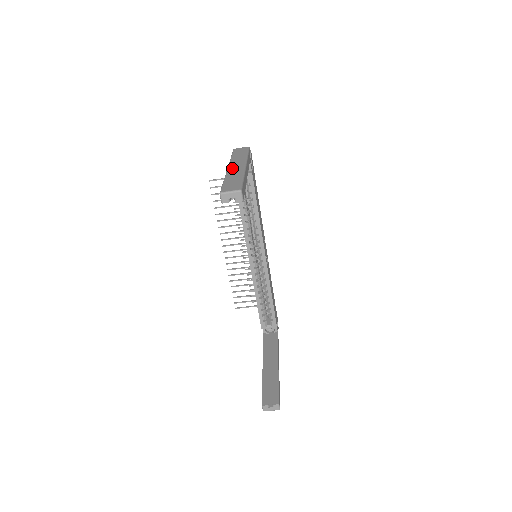
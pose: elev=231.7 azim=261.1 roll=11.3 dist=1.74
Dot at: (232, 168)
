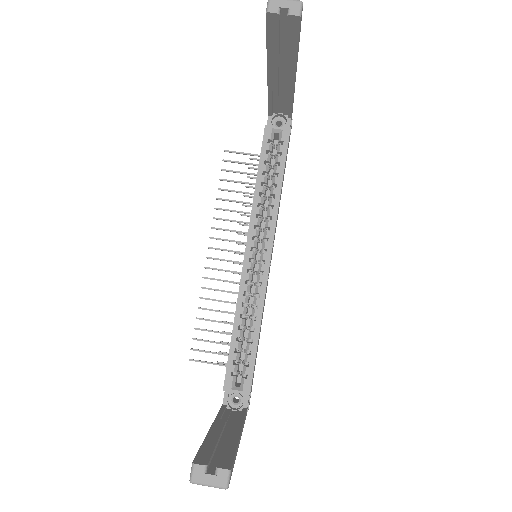
Dot at: occluded
